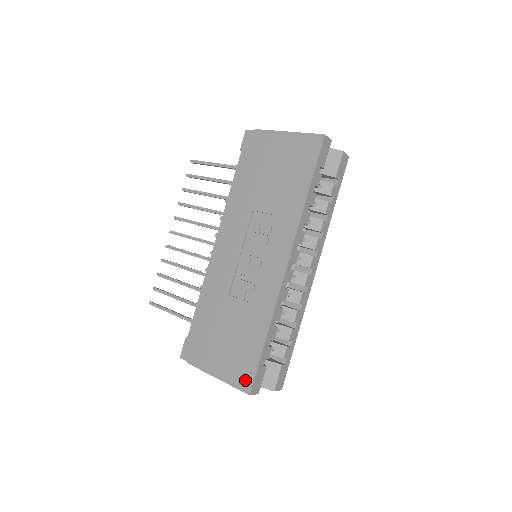
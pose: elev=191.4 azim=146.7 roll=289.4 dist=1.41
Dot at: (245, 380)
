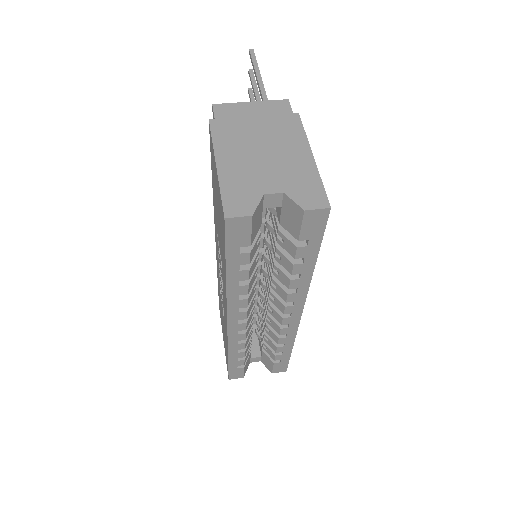
Dot at: (227, 367)
